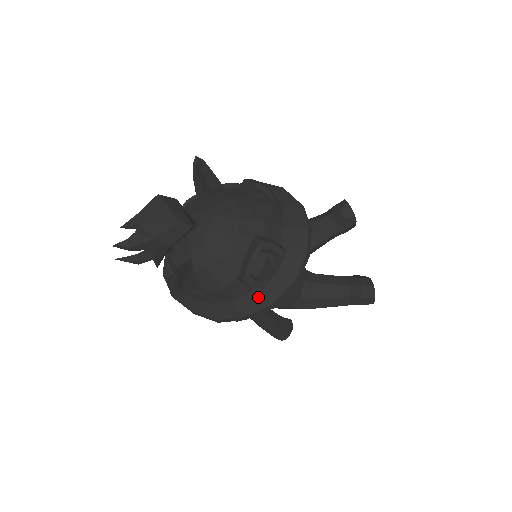
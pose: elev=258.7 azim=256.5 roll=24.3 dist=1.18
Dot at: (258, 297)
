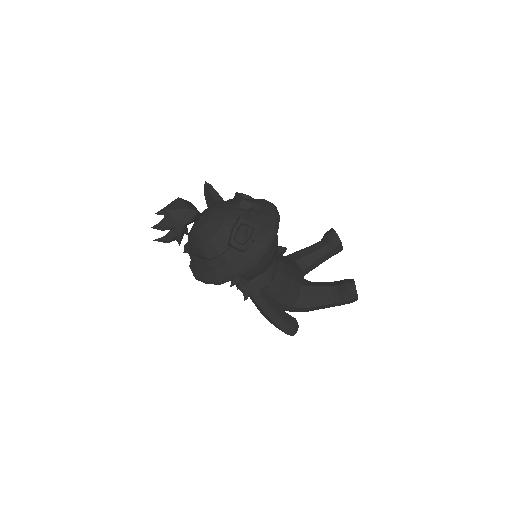
Dot at: (243, 259)
